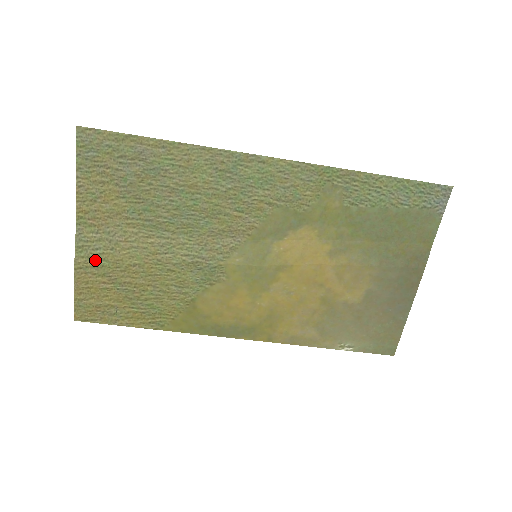
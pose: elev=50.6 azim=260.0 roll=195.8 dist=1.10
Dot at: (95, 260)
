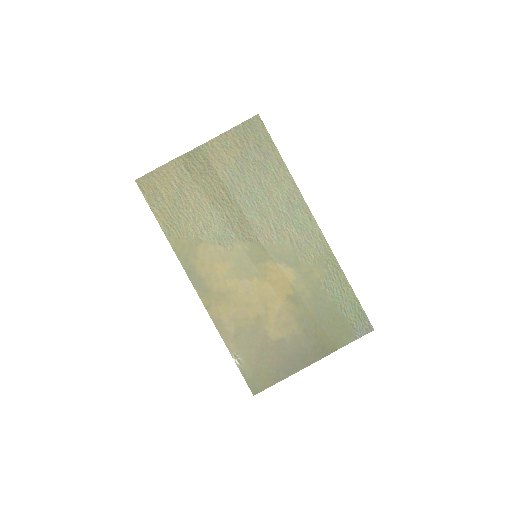
Dot at: (187, 168)
